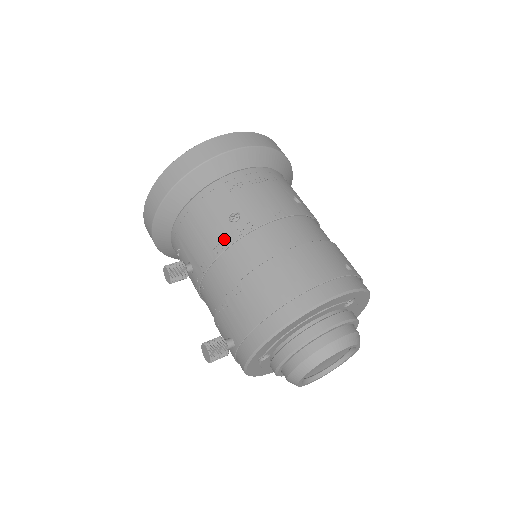
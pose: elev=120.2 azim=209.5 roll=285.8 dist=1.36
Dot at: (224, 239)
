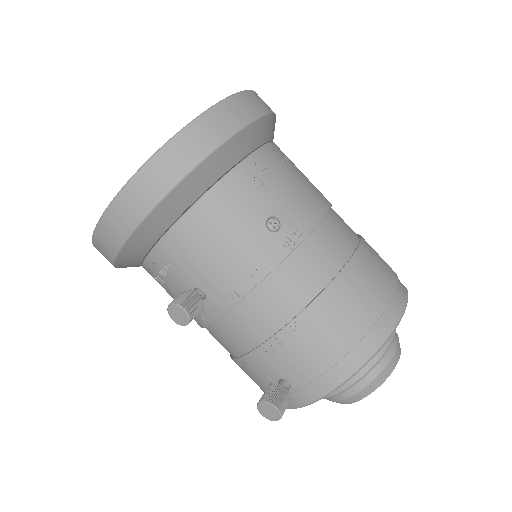
Dot at: (267, 257)
